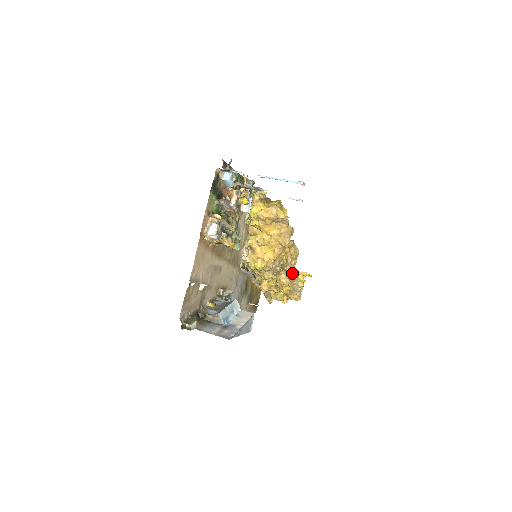
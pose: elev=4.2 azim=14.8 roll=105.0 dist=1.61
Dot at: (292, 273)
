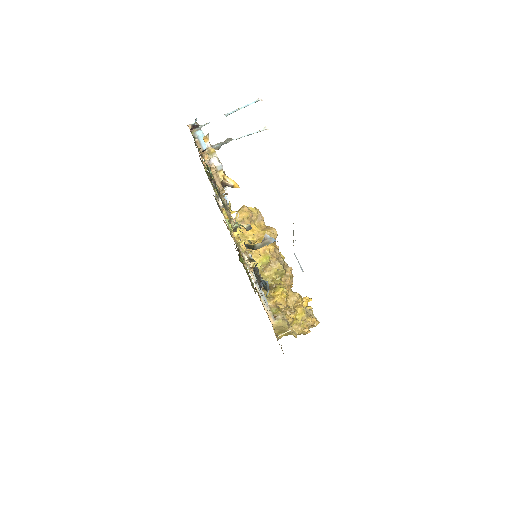
Dot at: occluded
